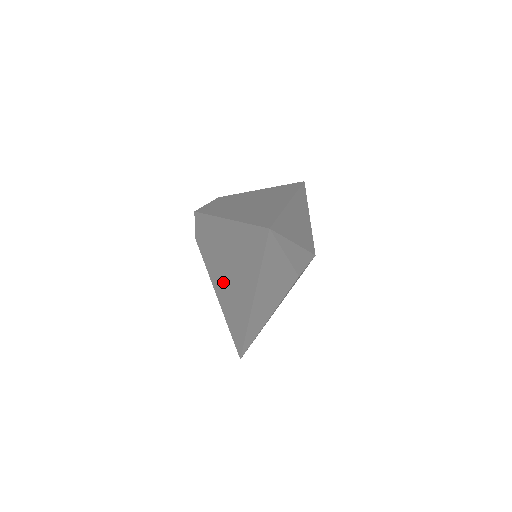
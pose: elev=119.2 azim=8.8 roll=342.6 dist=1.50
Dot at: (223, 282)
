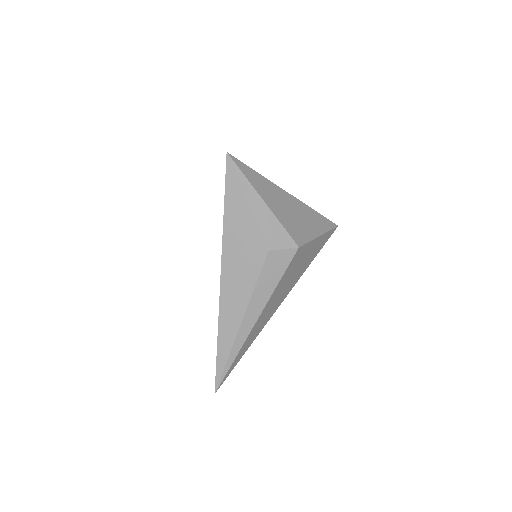
Dot at: occluded
